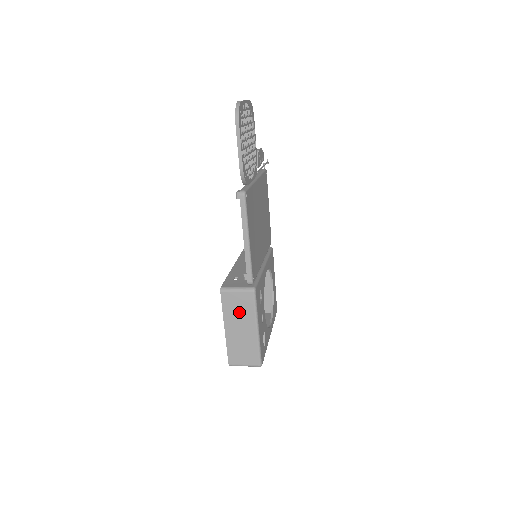
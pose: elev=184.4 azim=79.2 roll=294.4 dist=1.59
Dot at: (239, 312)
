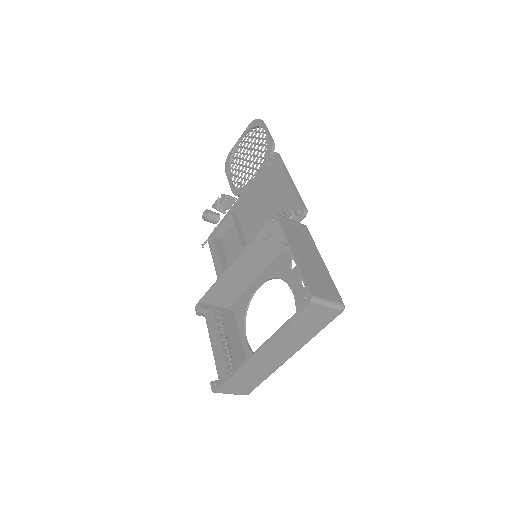
Dot at: (301, 239)
